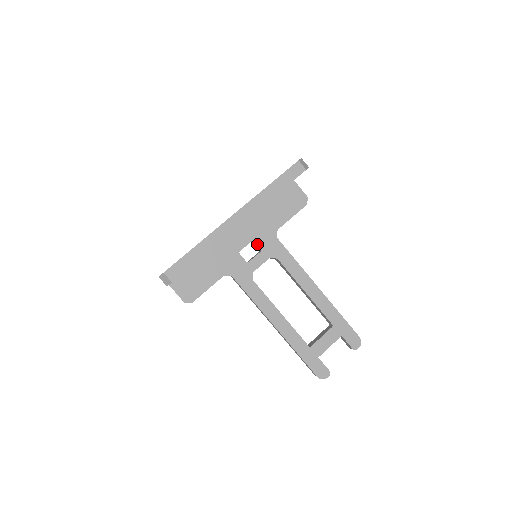
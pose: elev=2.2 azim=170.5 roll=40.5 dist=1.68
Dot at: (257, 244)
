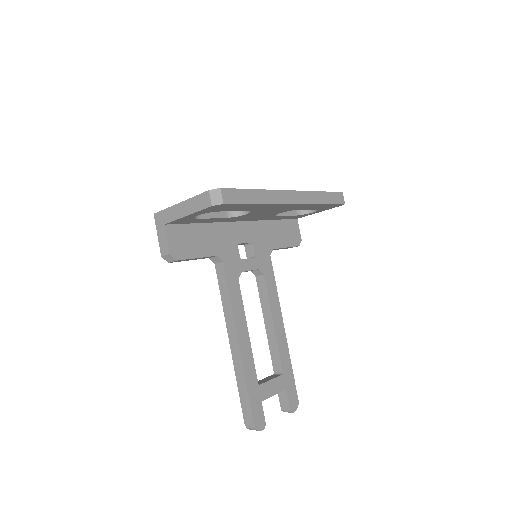
Dot at: (254, 248)
